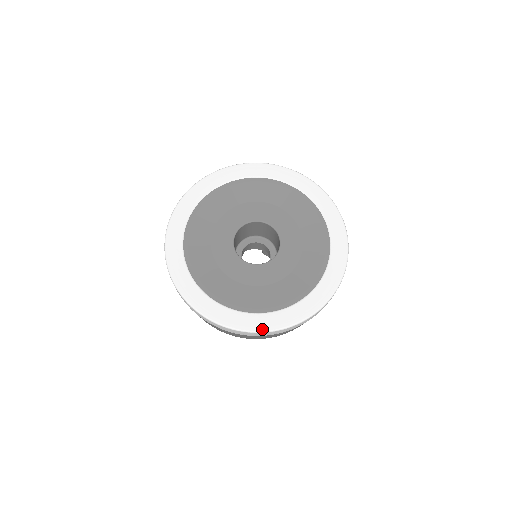
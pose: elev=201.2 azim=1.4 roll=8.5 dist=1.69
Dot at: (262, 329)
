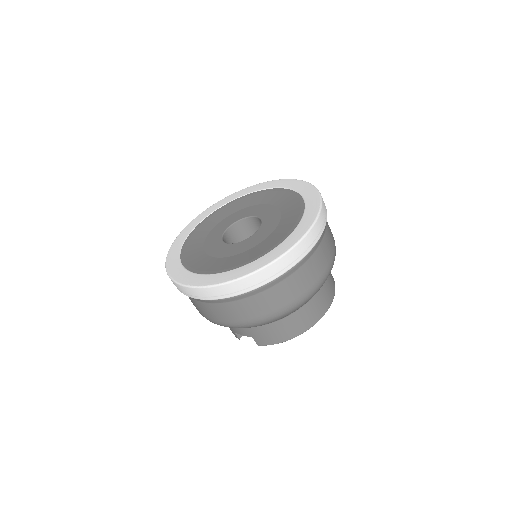
Dot at: (182, 282)
